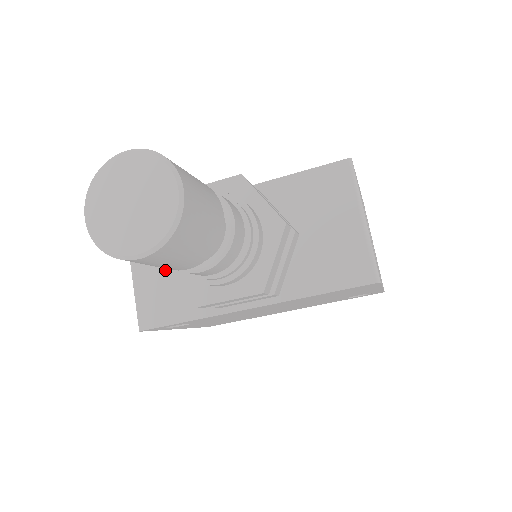
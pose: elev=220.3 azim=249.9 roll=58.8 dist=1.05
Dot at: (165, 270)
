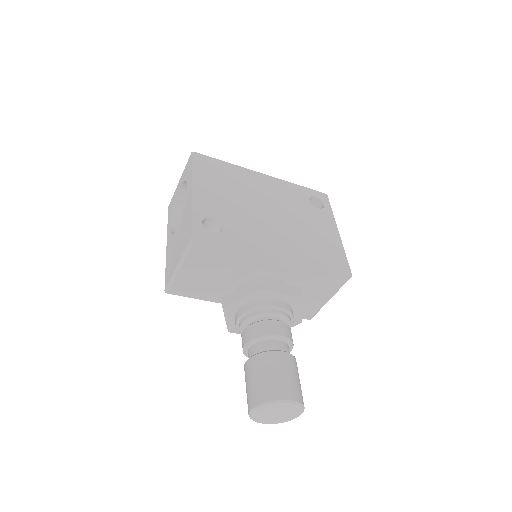
Dot at: (205, 275)
